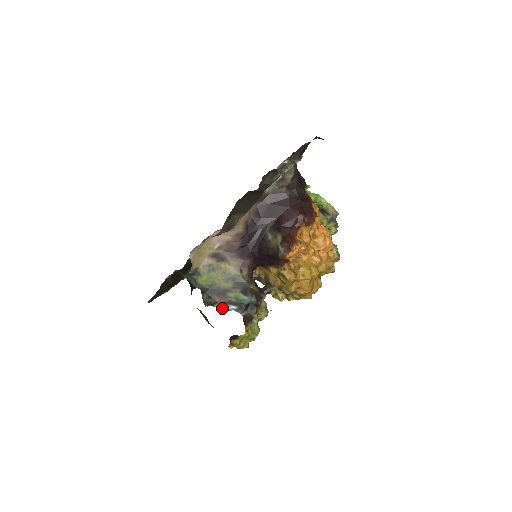
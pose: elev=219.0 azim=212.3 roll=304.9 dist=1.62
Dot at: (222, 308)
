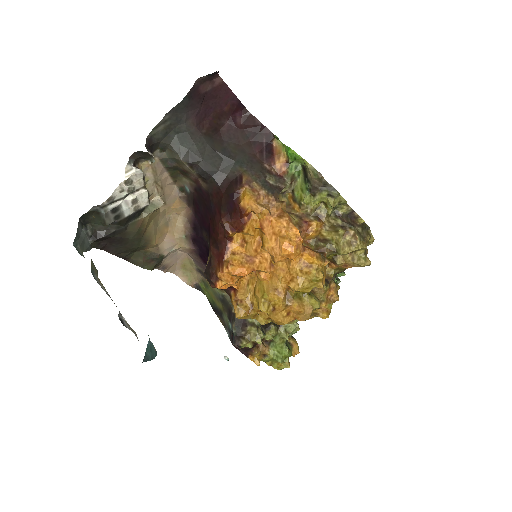
Dot at: occluded
